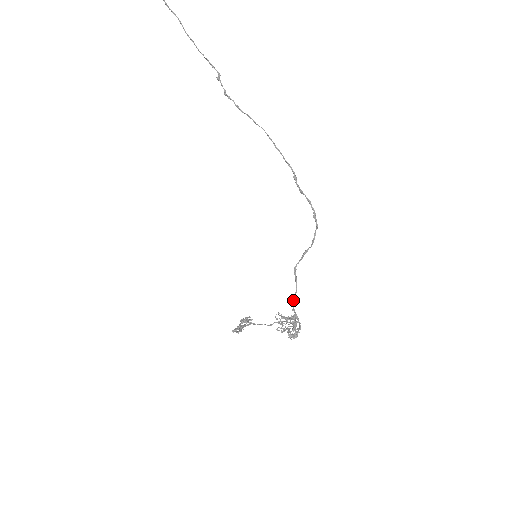
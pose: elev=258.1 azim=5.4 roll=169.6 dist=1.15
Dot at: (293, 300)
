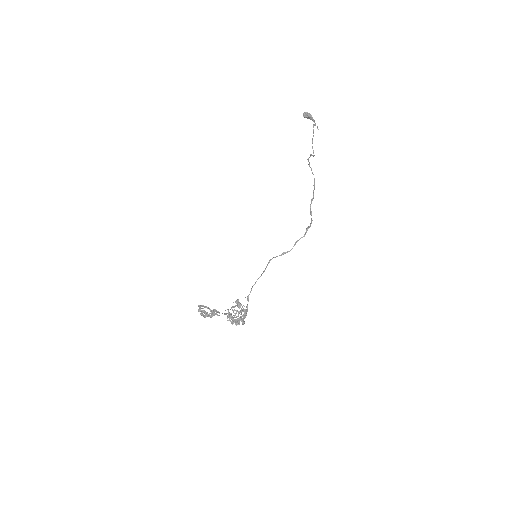
Dot at: occluded
